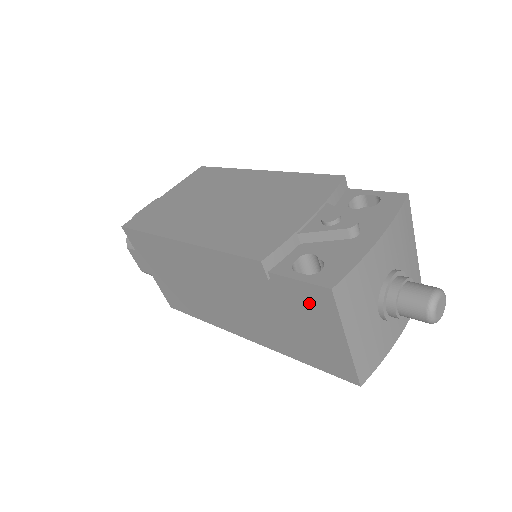
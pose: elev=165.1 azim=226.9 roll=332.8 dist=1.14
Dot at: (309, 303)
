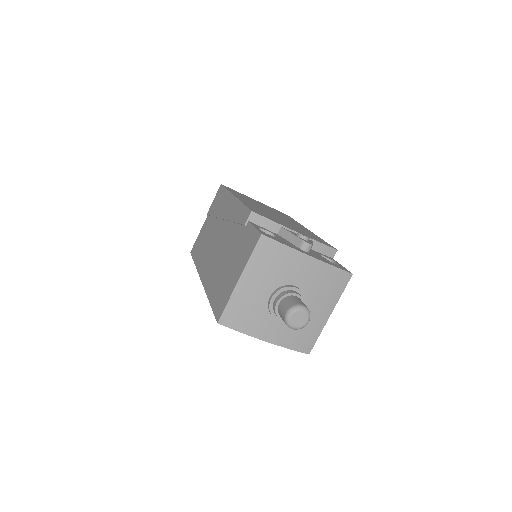
Dot at: (247, 246)
